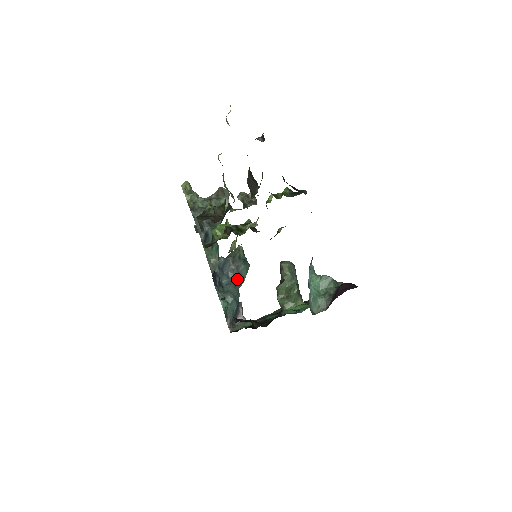
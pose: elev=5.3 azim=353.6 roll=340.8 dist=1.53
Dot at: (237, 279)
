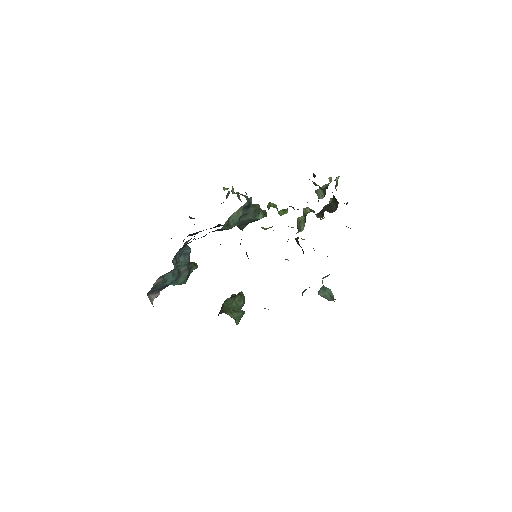
Dot at: occluded
